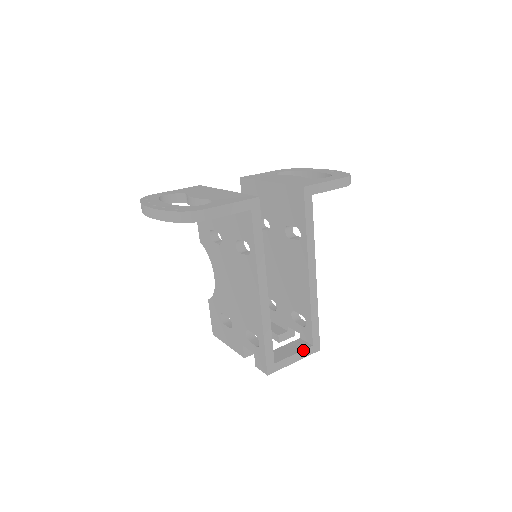
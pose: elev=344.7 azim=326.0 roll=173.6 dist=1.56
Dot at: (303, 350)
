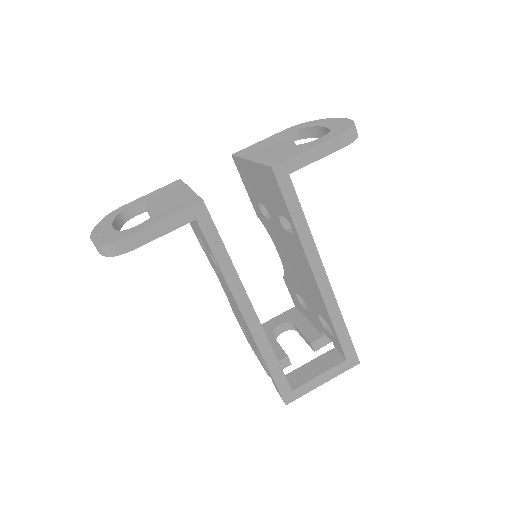
Dot at: (332, 368)
